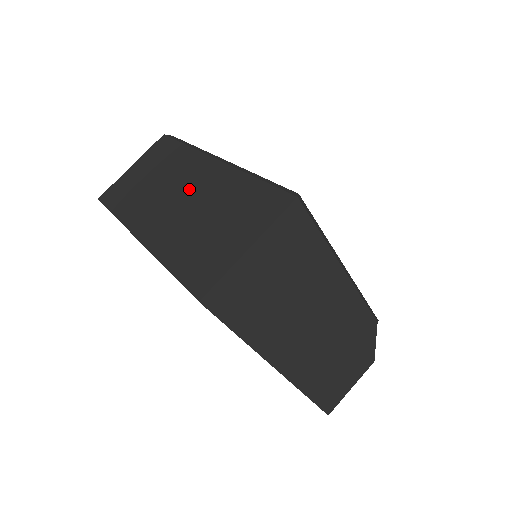
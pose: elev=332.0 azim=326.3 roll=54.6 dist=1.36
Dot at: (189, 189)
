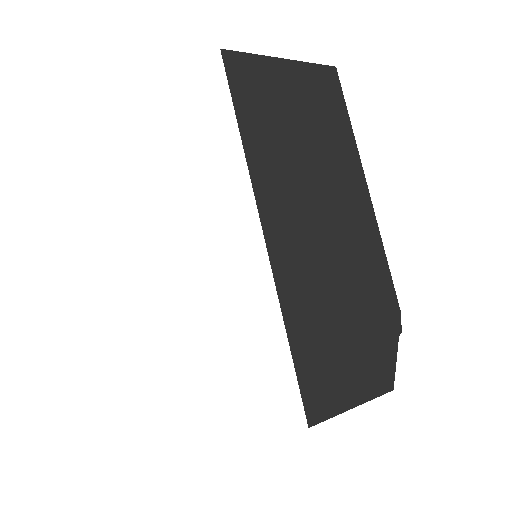
Dot at: occluded
